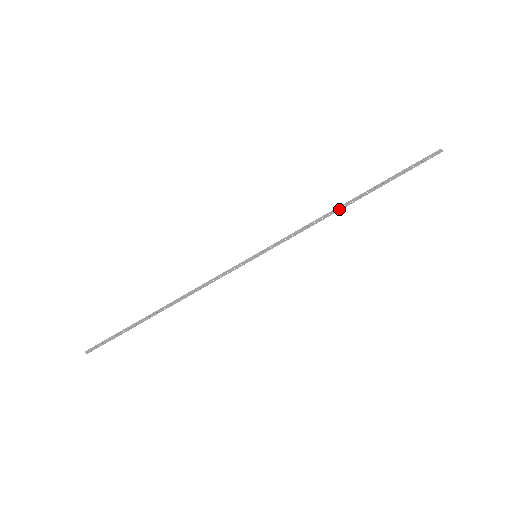
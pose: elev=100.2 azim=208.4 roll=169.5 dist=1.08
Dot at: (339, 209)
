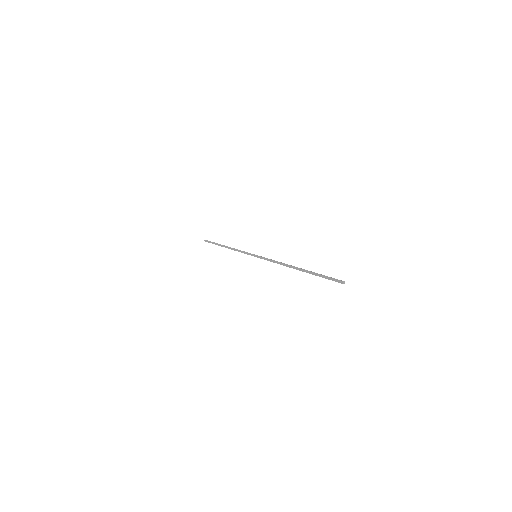
Dot at: (289, 266)
